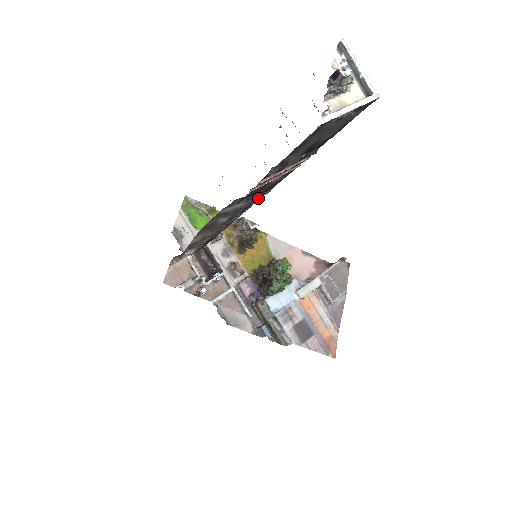
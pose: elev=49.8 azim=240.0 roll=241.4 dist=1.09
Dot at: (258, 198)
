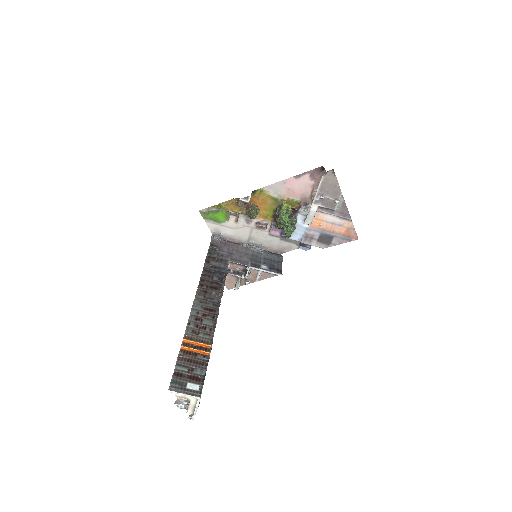
Dot at: occluded
